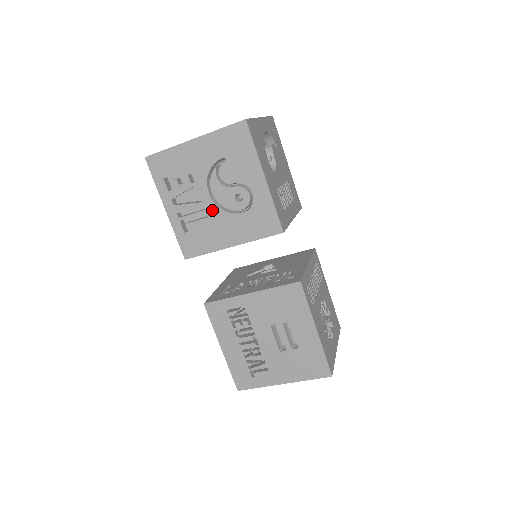
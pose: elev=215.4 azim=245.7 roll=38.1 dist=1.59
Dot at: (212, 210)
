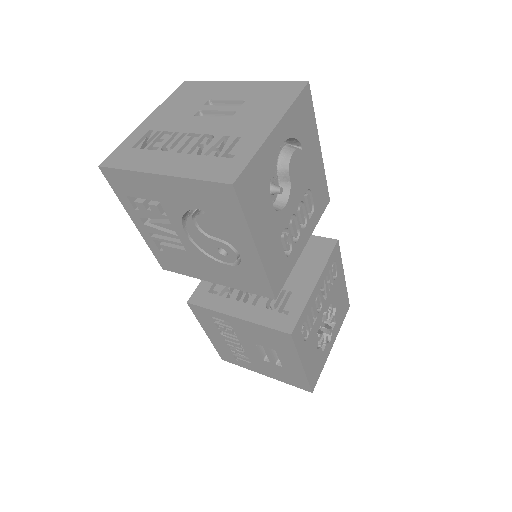
Dot at: (190, 247)
